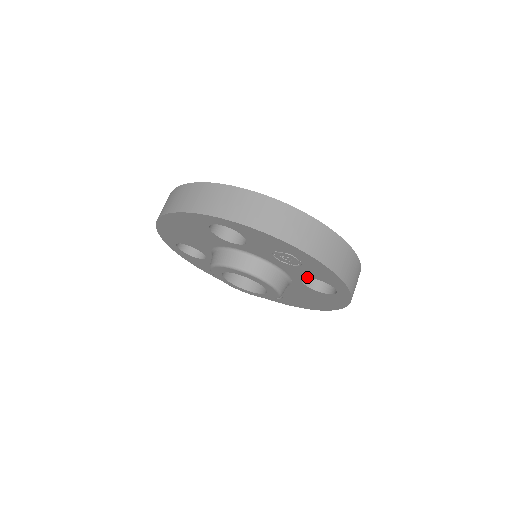
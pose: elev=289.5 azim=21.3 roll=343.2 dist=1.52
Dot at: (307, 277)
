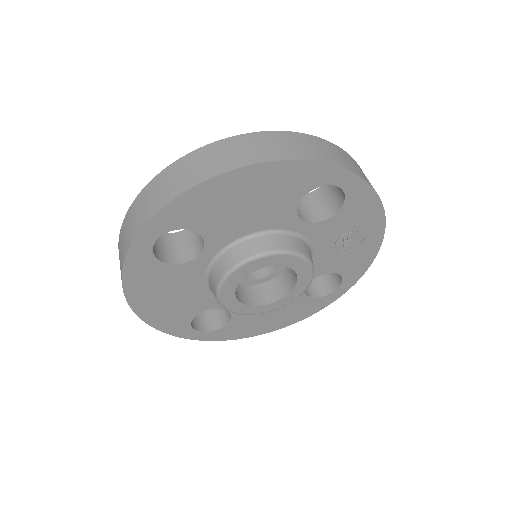
Dot at: (329, 272)
